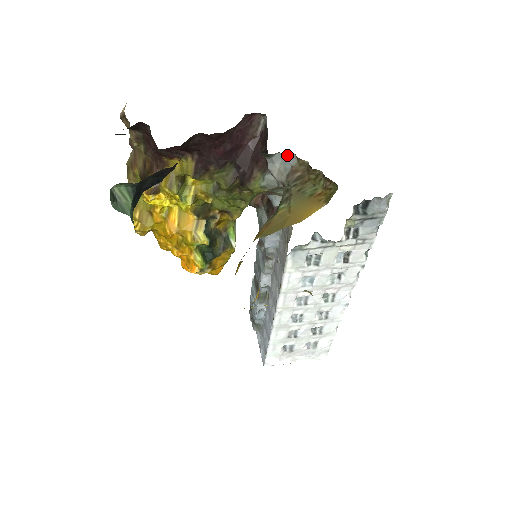
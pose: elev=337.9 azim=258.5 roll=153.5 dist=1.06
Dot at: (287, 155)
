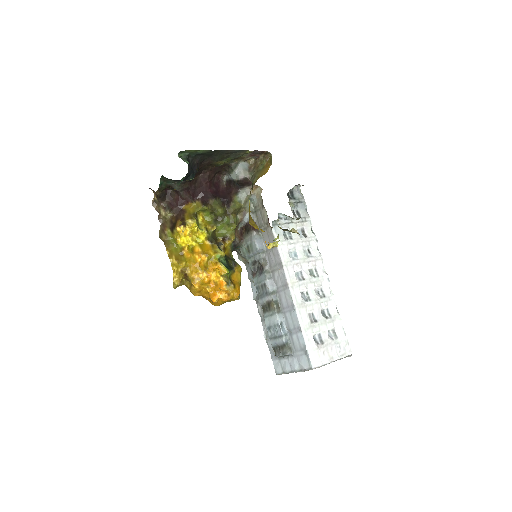
Dot at: (244, 164)
